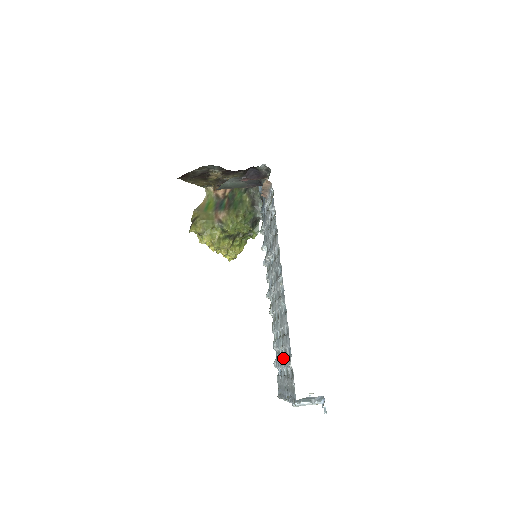
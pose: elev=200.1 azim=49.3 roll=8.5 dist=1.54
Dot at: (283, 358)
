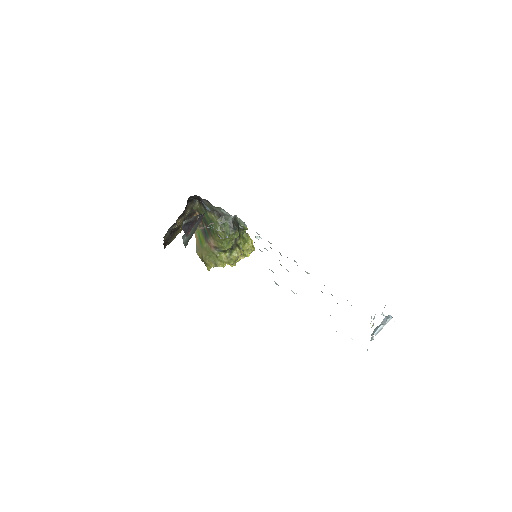
Dot at: occluded
